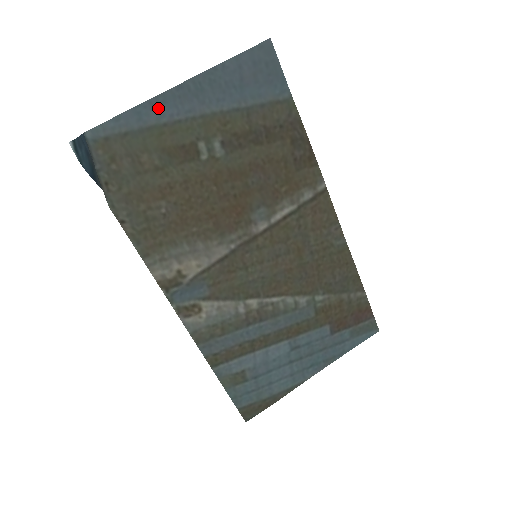
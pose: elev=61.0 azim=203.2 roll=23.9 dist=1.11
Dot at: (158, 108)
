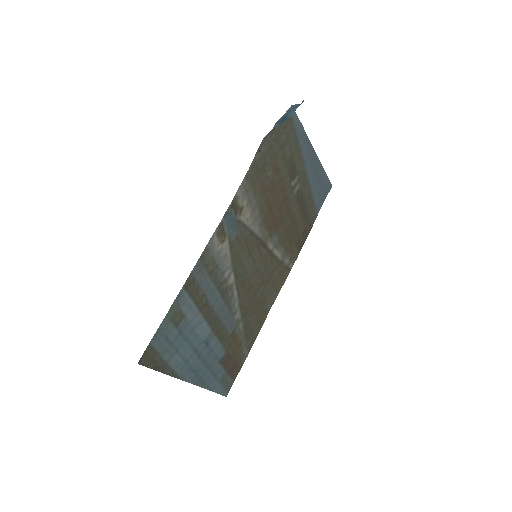
Dot at: (305, 143)
